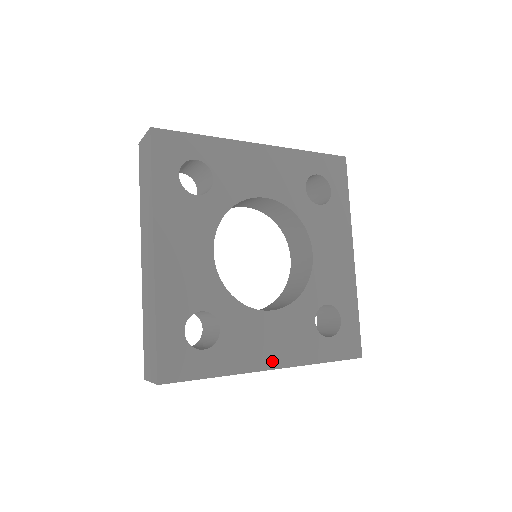
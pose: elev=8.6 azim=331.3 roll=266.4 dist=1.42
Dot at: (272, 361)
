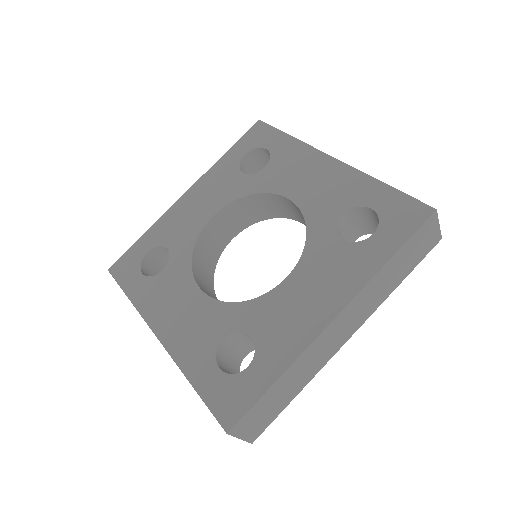
Dot at: (163, 329)
